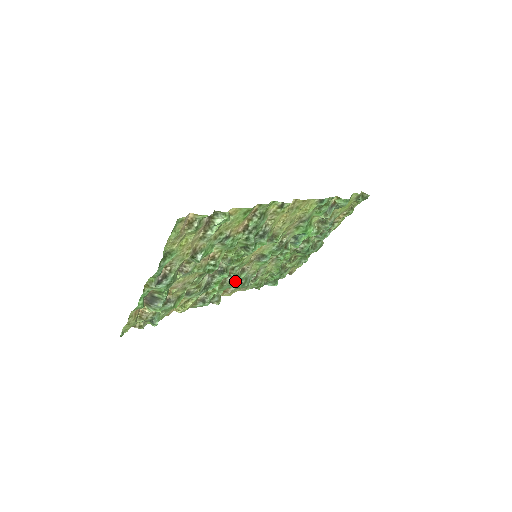
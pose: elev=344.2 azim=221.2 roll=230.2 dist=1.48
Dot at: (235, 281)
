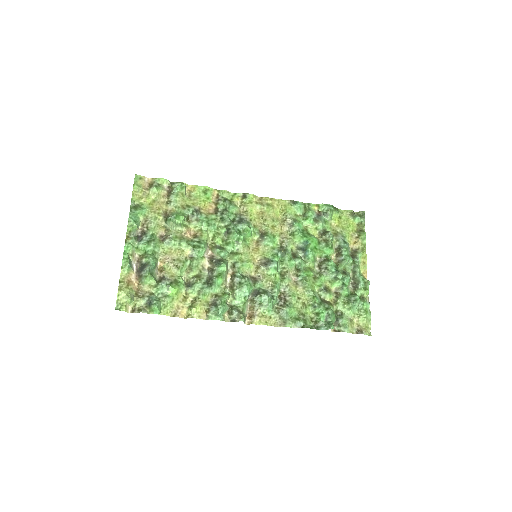
Dot at: (244, 281)
